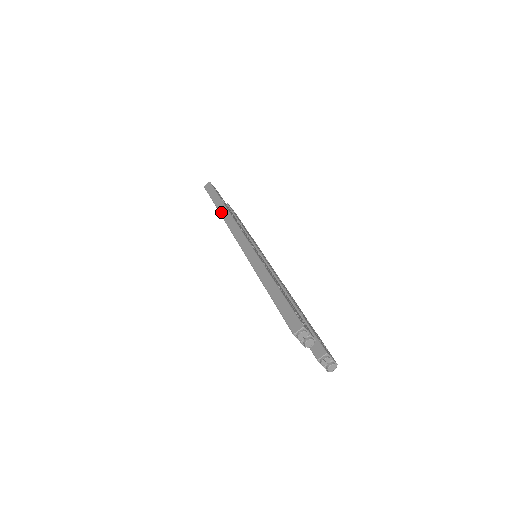
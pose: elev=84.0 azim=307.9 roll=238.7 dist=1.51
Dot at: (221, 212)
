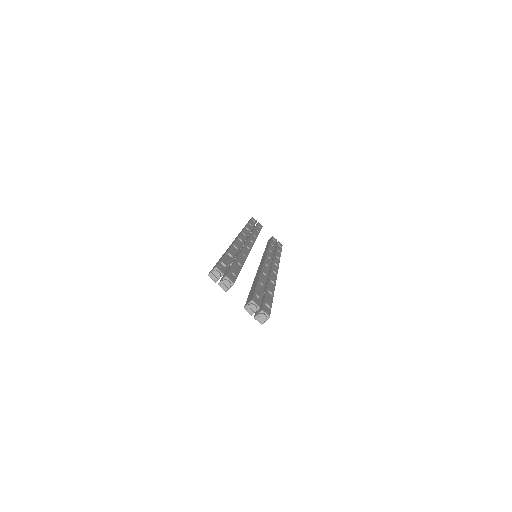
Dot at: occluded
